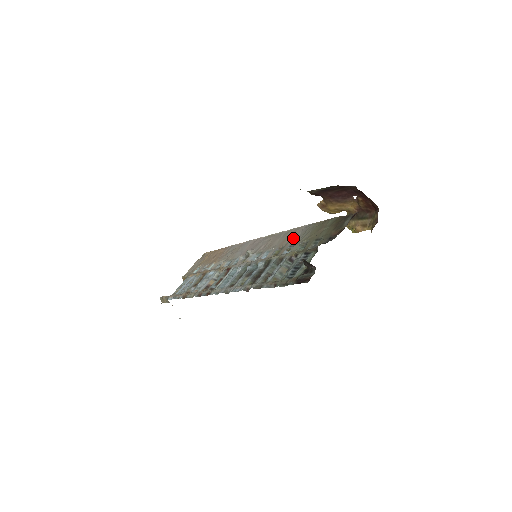
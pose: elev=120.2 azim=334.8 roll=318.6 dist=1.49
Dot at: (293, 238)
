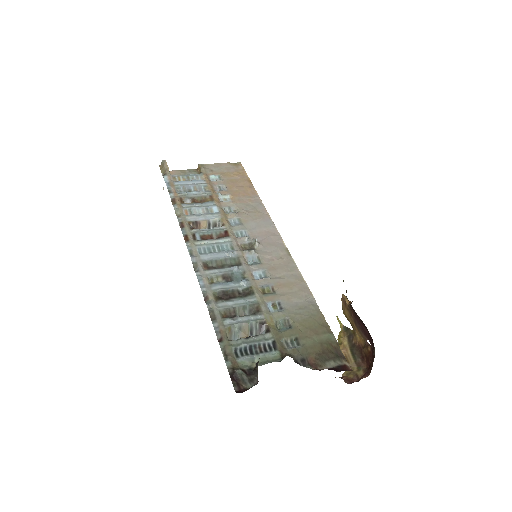
Dot at: (291, 297)
